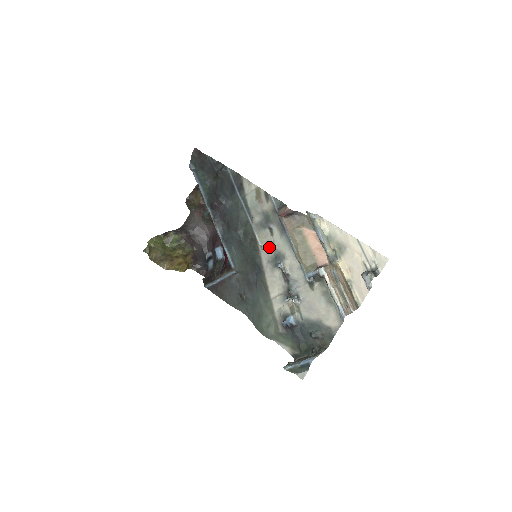
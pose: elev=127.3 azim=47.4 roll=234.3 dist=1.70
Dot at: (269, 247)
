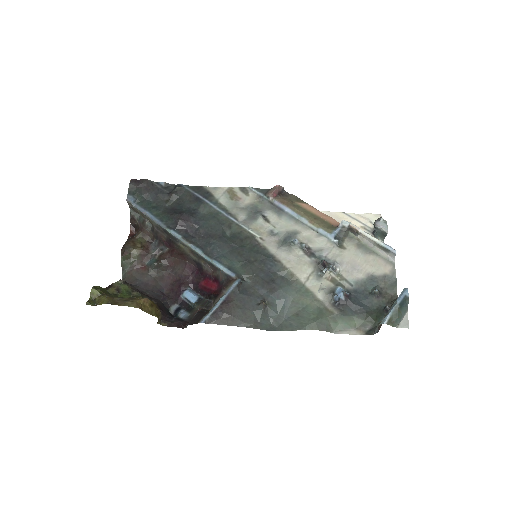
Dot at: (271, 235)
